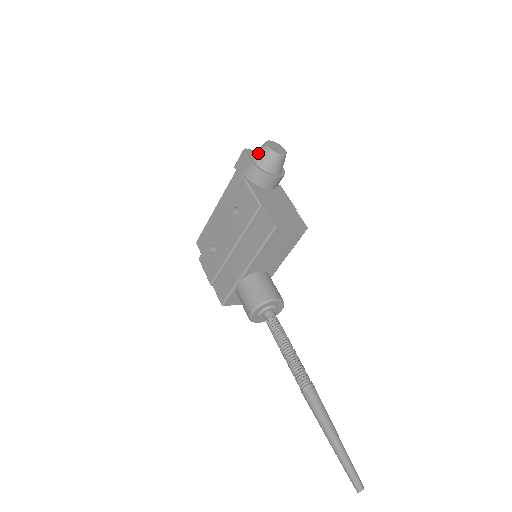
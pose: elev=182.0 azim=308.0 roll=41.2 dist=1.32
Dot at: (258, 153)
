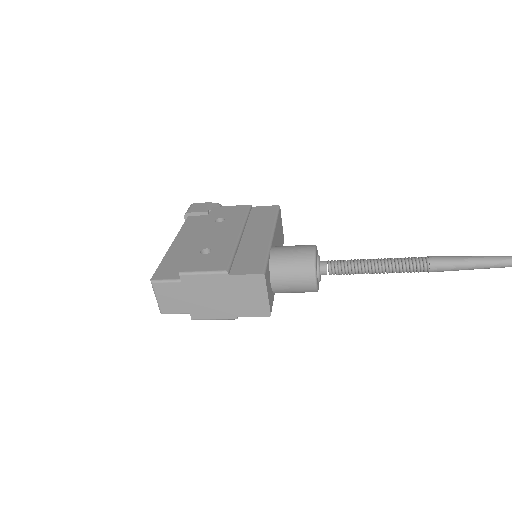
Dot at: occluded
